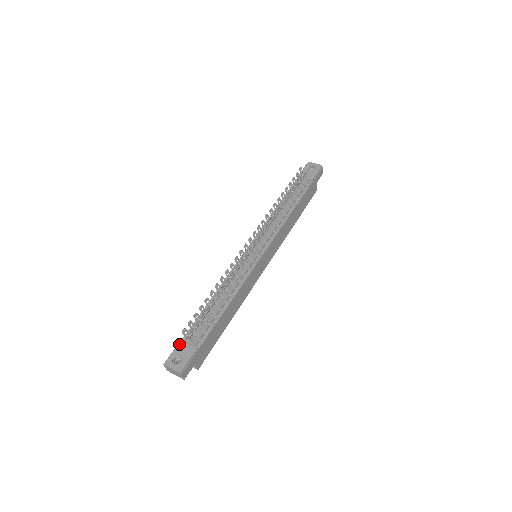
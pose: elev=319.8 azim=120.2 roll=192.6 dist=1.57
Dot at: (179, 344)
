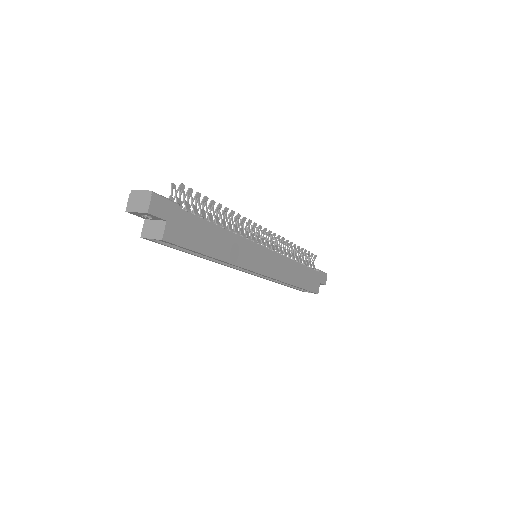
Dot at: occluded
